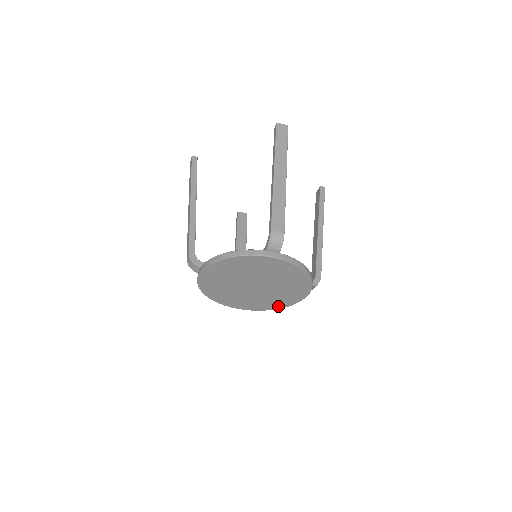
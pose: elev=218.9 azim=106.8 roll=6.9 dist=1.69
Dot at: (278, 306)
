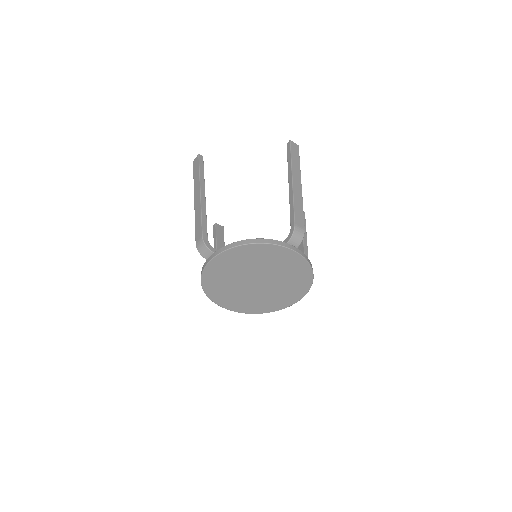
Dot at: (265, 310)
